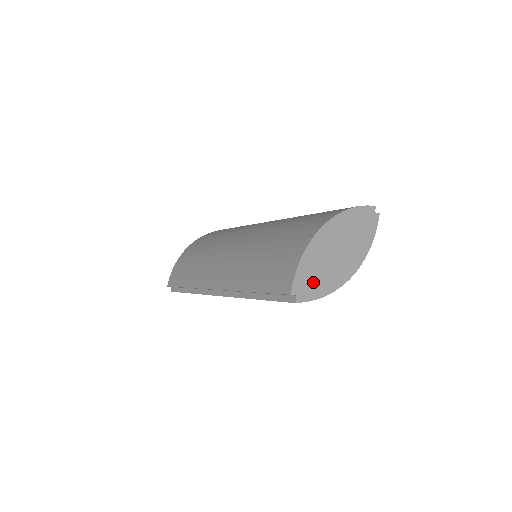
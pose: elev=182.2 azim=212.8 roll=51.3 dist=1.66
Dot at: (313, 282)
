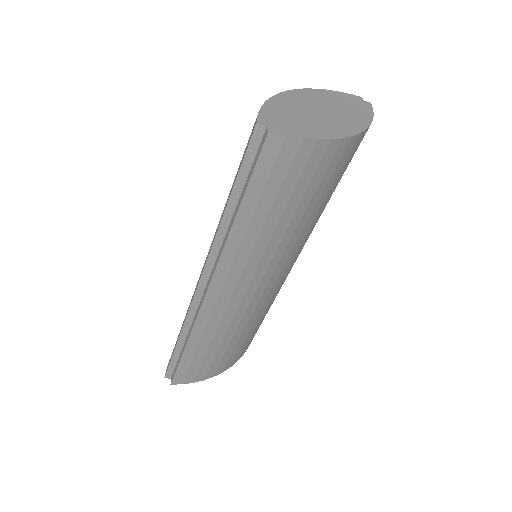
Dot at: (292, 124)
